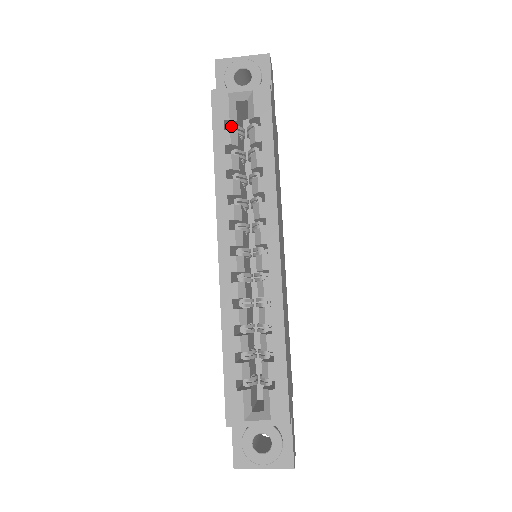
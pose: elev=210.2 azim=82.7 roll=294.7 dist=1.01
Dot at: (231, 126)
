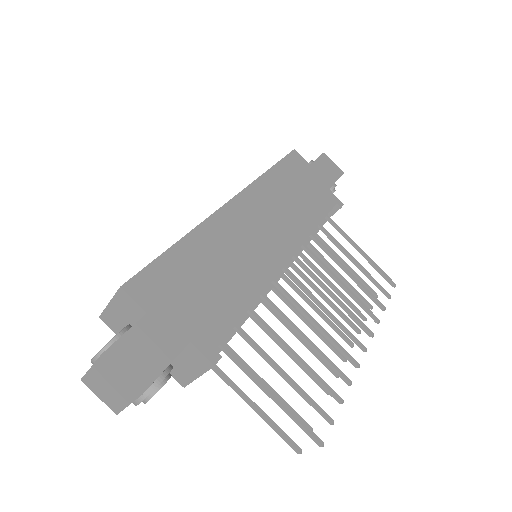
Dot at: occluded
